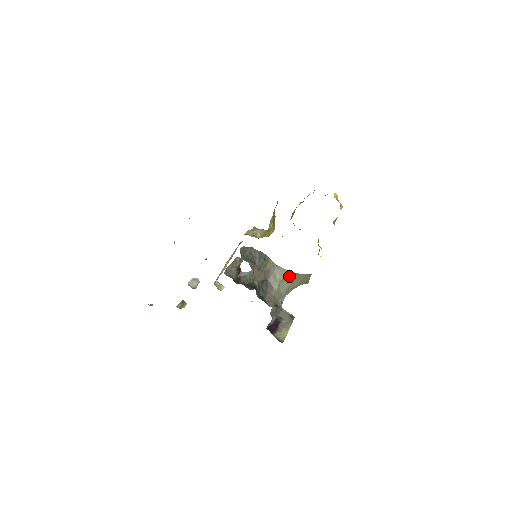
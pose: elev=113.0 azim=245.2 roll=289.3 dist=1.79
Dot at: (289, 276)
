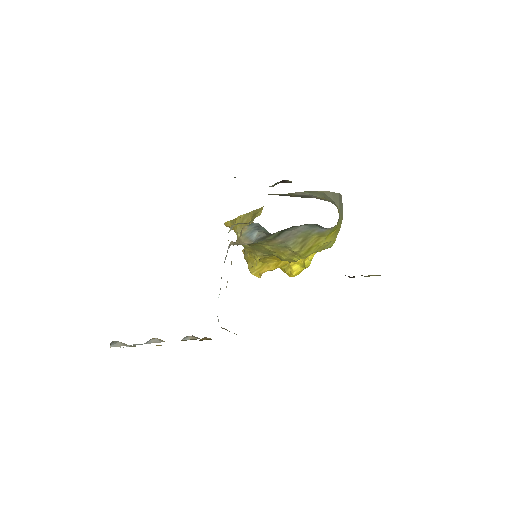
Dot at: (327, 196)
